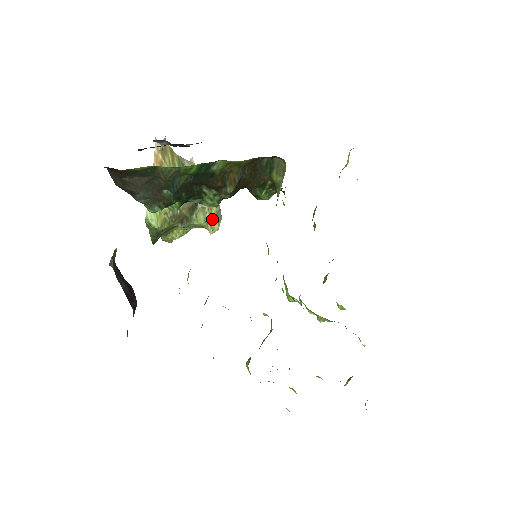
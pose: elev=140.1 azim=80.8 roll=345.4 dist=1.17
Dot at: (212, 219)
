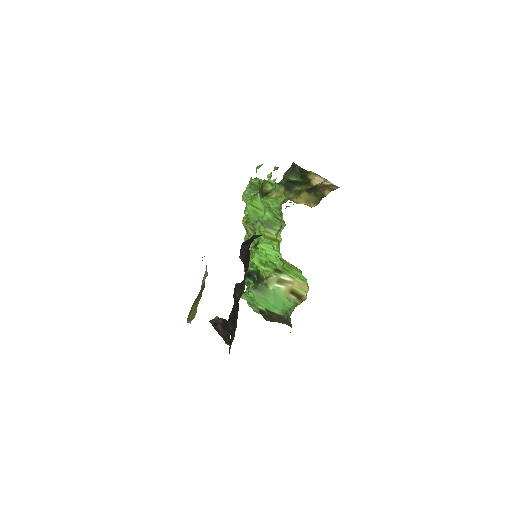
Dot at: occluded
